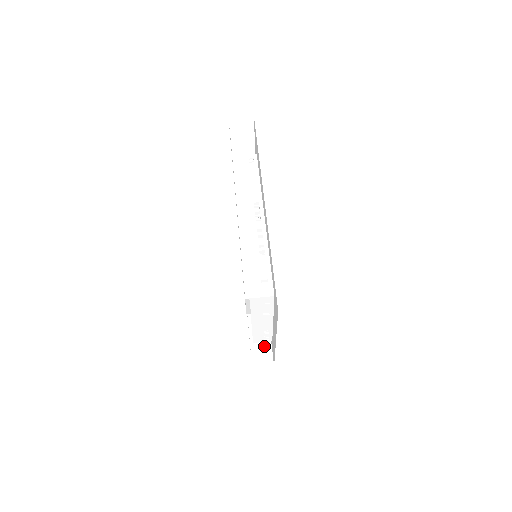
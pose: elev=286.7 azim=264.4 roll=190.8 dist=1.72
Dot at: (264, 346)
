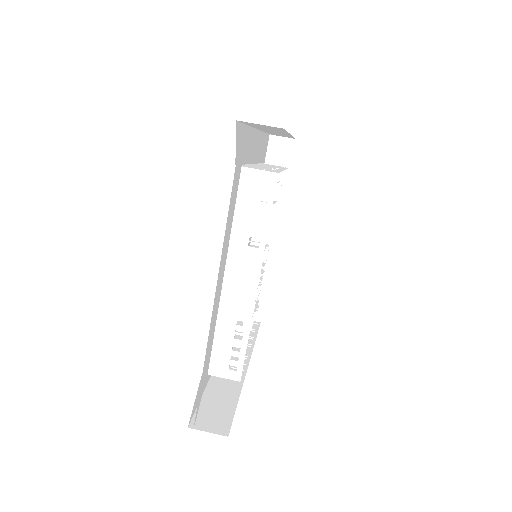
Dot at: (221, 411)
